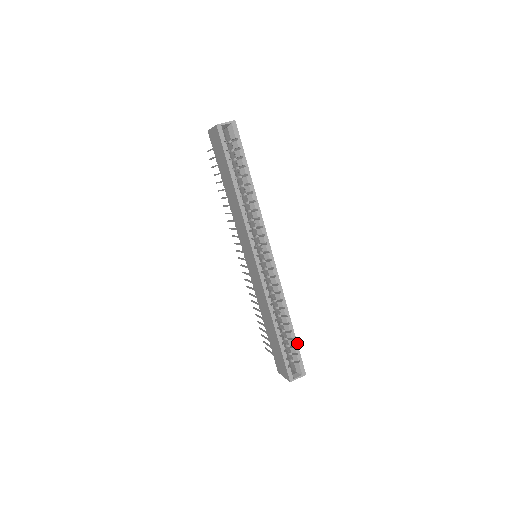
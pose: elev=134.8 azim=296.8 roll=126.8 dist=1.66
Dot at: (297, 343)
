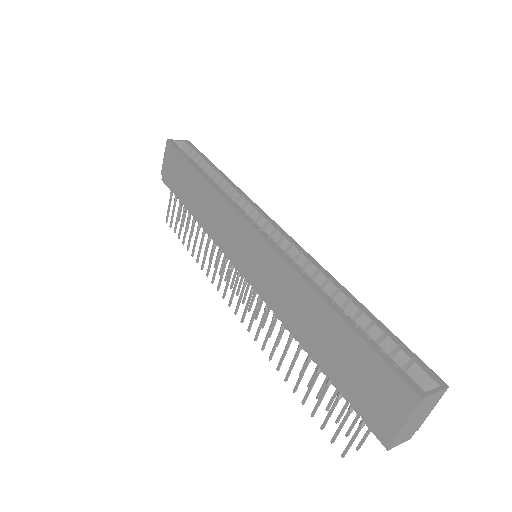
Dot at: (387, 329)
